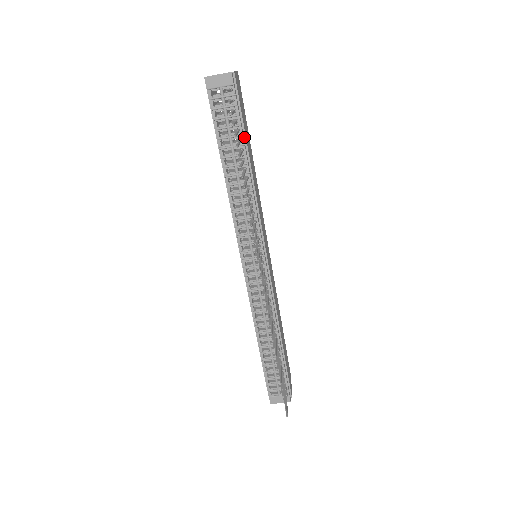
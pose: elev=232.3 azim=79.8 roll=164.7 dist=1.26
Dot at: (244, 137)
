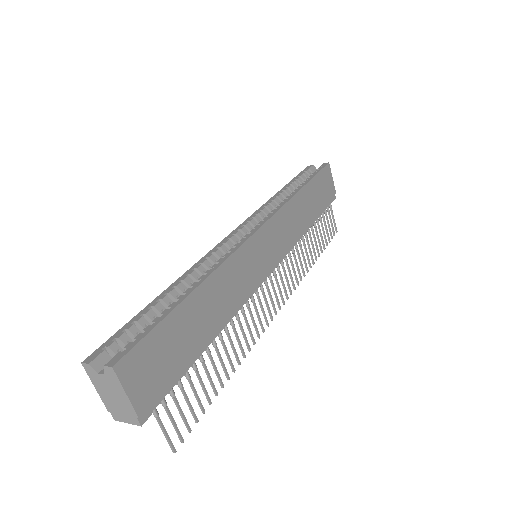
Dot at: (191, 356)
